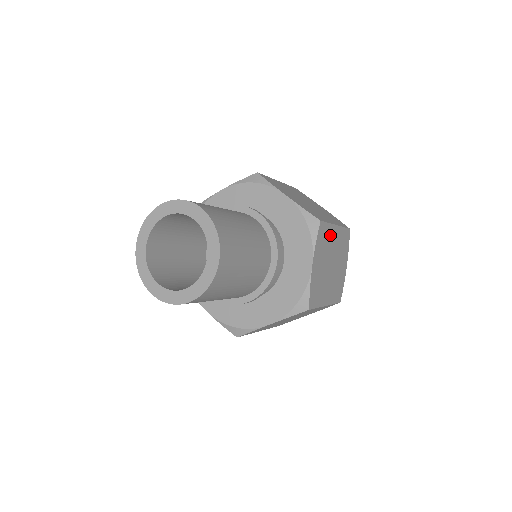
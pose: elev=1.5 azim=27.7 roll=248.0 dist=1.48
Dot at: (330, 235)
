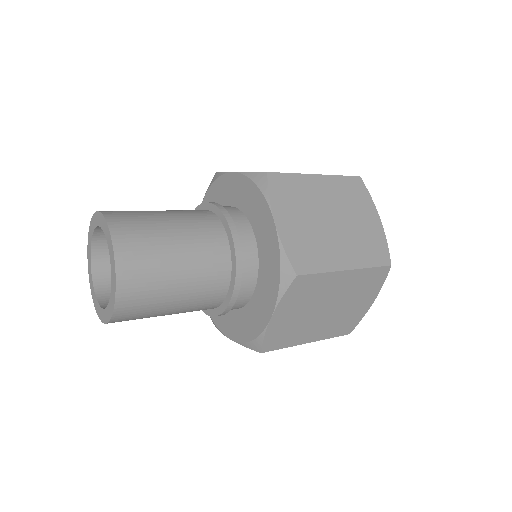
Dot at: (326, 283)
